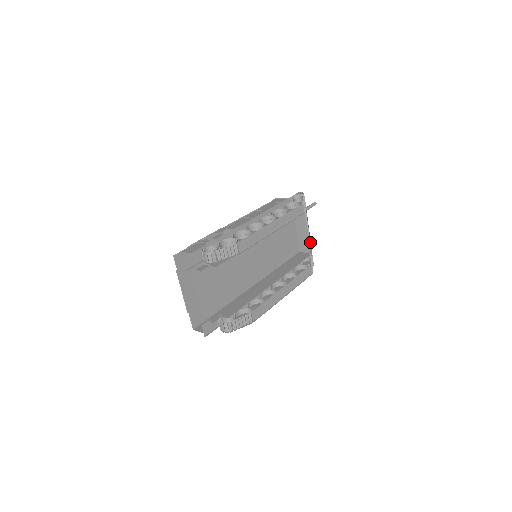
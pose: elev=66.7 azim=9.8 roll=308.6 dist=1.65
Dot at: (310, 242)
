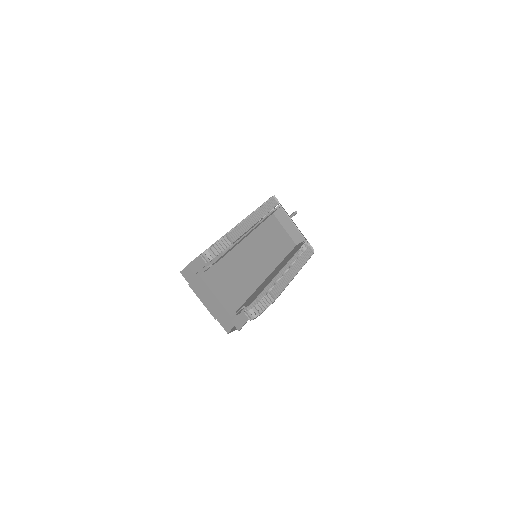
Dot at: (301, 234)
